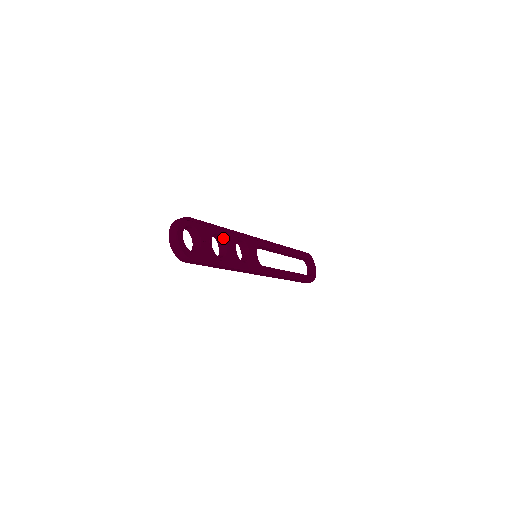
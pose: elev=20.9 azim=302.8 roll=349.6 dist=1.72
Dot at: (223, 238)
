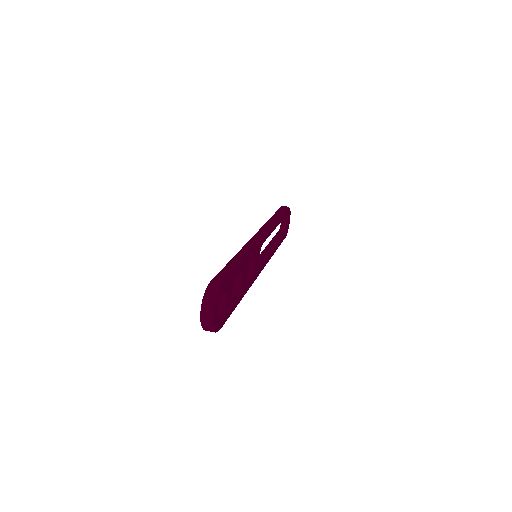
Dot at: (241, 273)
